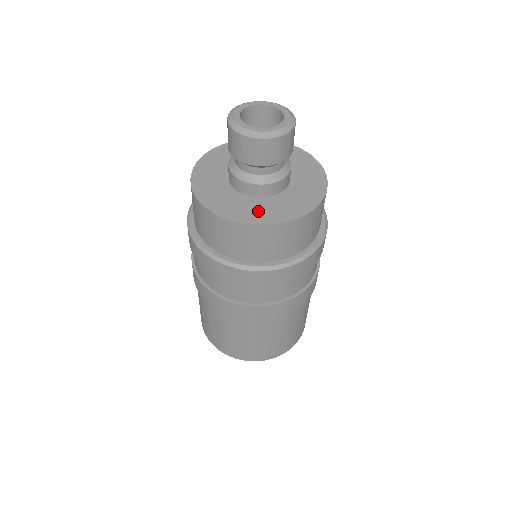
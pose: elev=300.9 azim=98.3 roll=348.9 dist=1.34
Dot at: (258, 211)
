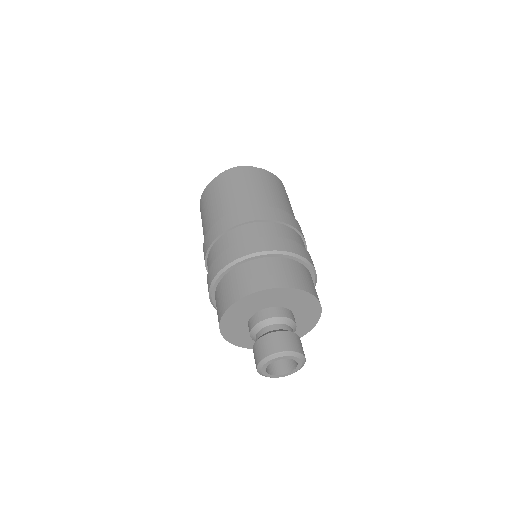
Dot at: occluded
